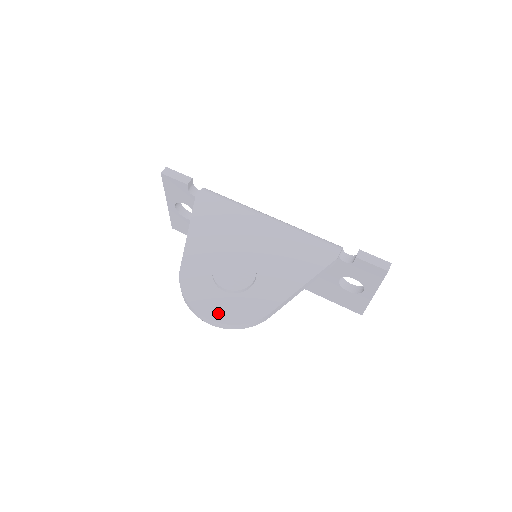
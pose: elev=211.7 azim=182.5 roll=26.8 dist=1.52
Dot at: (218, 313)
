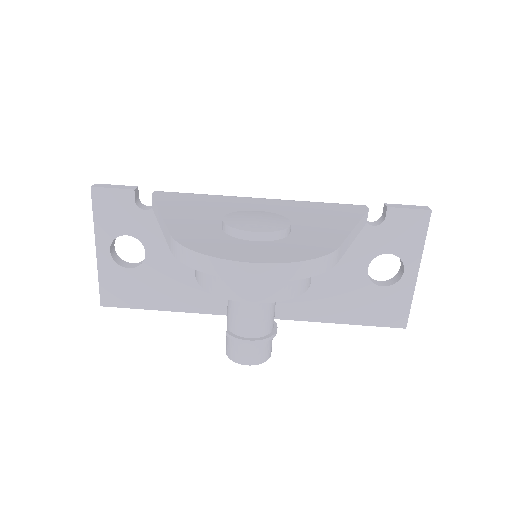
Dot at: (265, 256)
